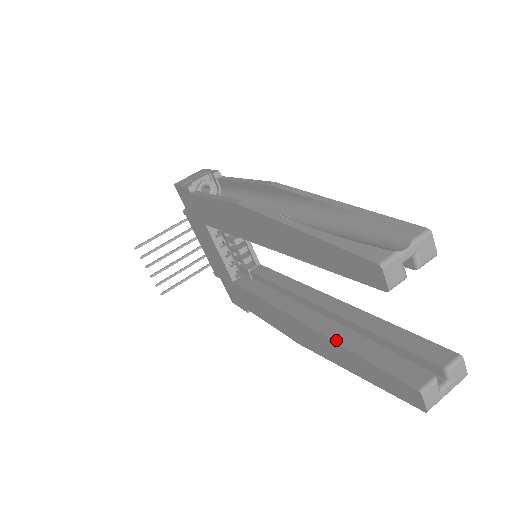
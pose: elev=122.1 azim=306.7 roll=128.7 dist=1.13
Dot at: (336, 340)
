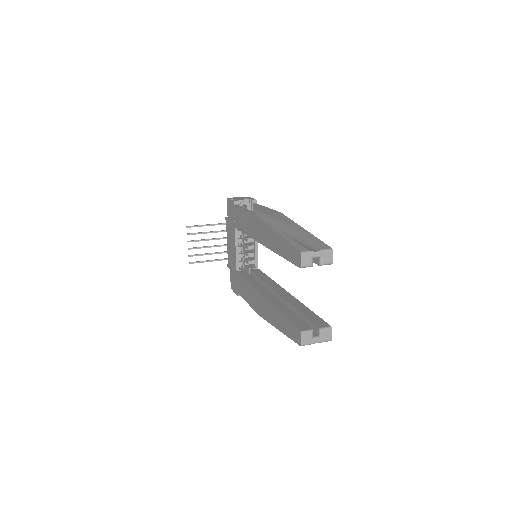
Dot at: (276, 307)
